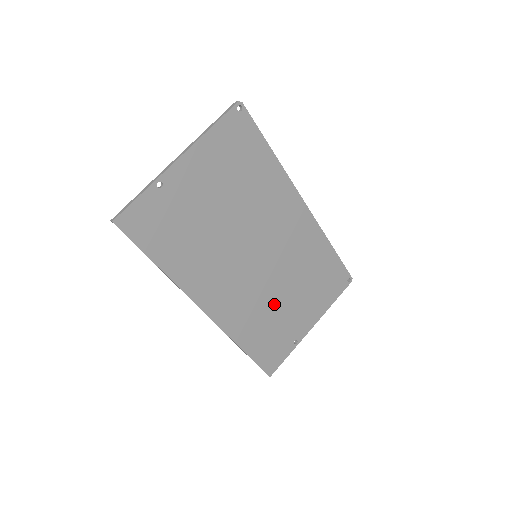
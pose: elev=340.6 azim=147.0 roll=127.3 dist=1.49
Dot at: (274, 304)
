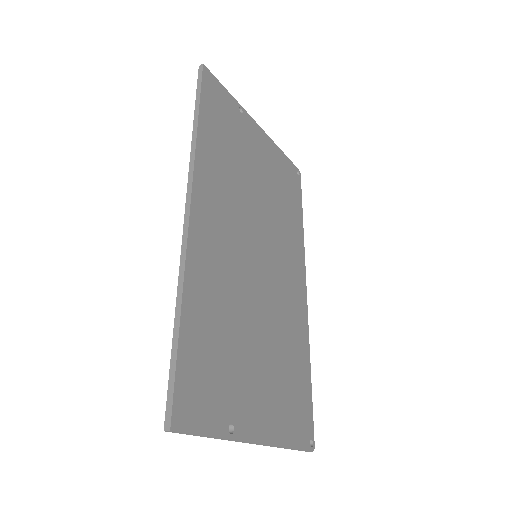
Dot at: (242, 326)
